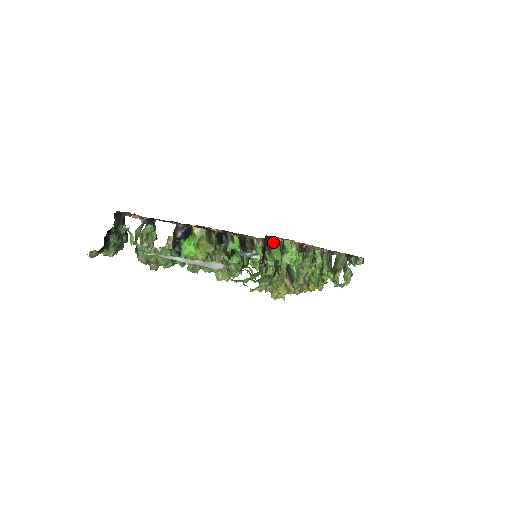
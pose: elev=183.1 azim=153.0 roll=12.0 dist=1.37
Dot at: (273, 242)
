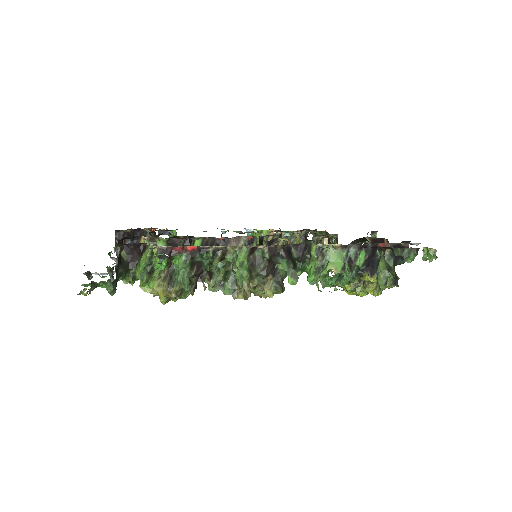
Dot at: (144, 248)
